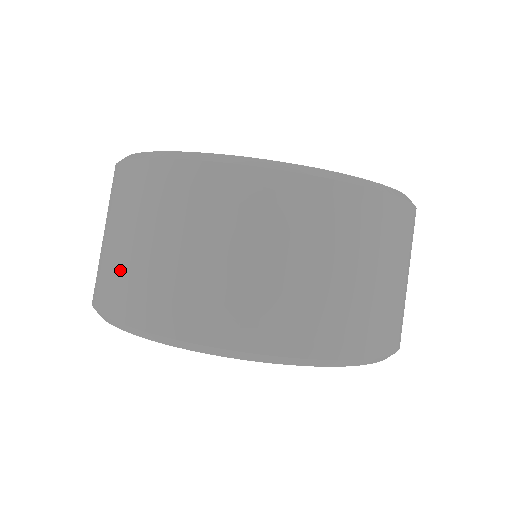
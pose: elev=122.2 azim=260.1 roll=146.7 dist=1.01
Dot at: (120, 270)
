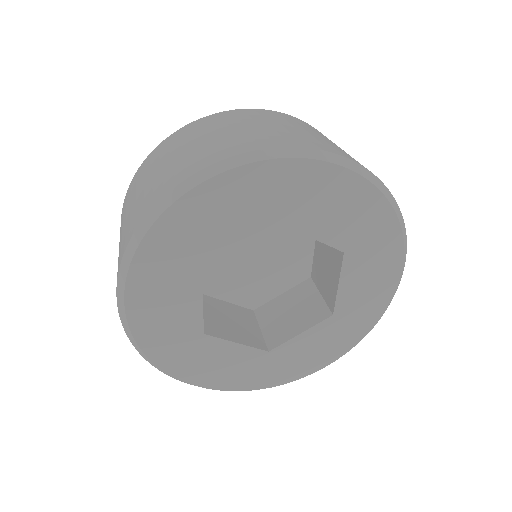
Dot at: (167, 173)
